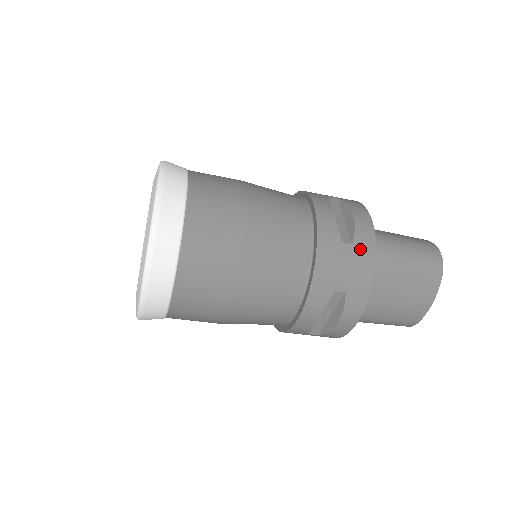
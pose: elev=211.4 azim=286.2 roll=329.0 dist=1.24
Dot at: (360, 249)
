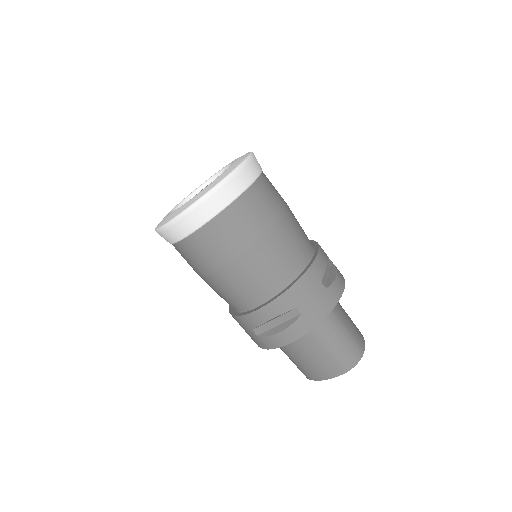
Dot at: occluded
